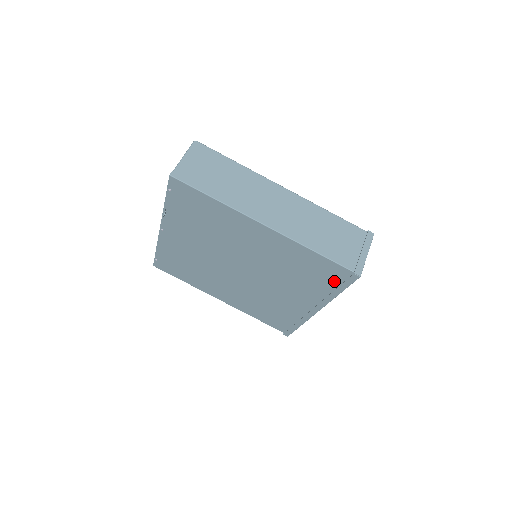
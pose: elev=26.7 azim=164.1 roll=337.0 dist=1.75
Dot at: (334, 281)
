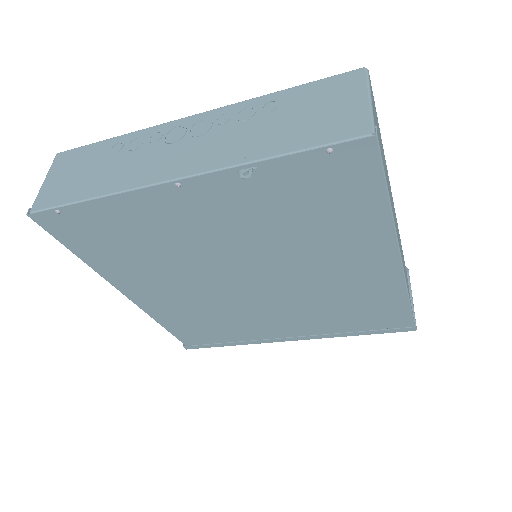
Dot at: (373, 324)
